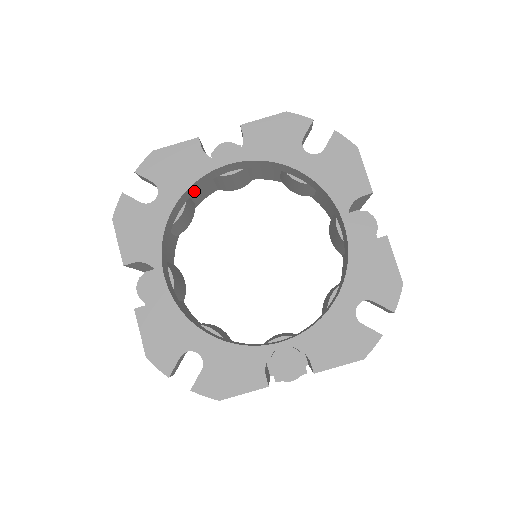
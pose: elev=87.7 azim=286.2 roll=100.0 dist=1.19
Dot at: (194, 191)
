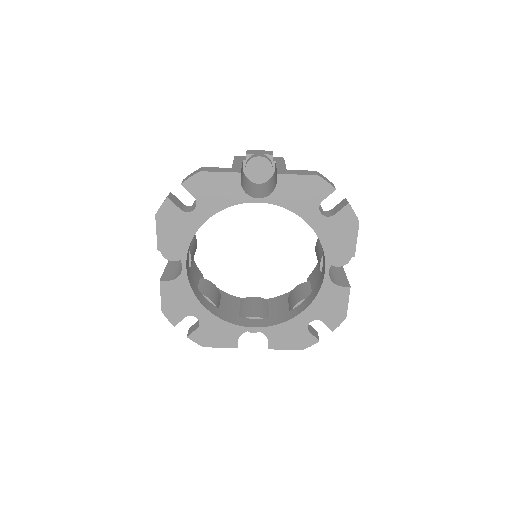
Dot at: occluded
